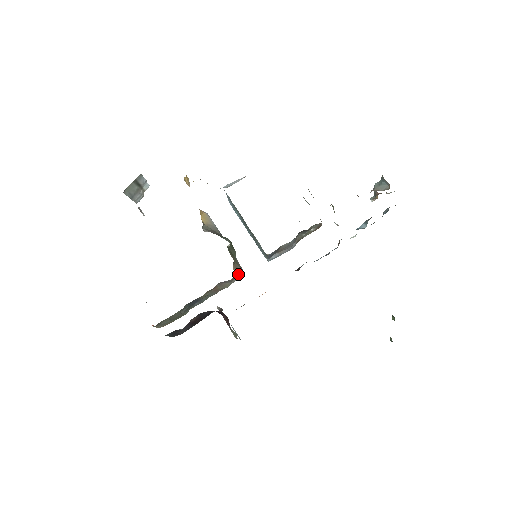
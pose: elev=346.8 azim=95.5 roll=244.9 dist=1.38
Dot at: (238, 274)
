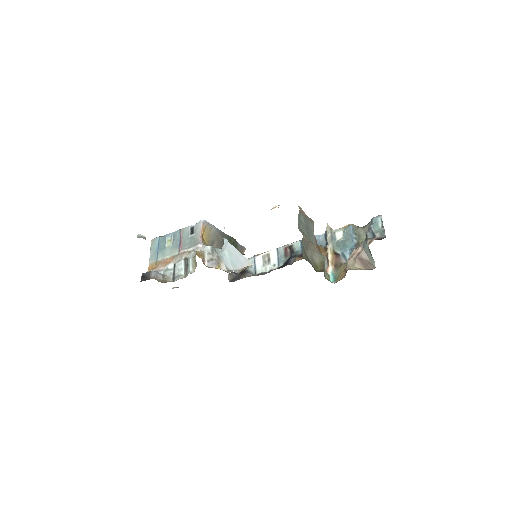
Dot at: occluded
